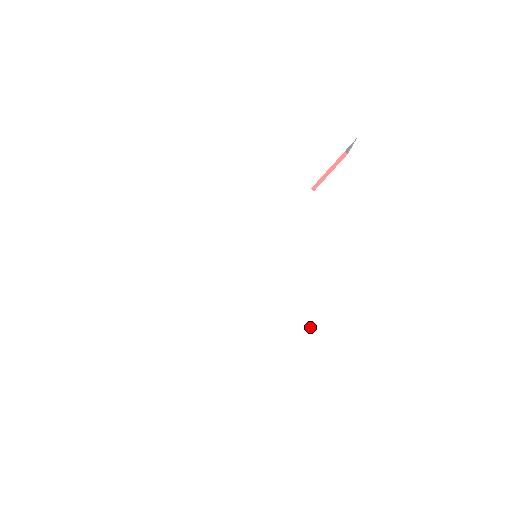
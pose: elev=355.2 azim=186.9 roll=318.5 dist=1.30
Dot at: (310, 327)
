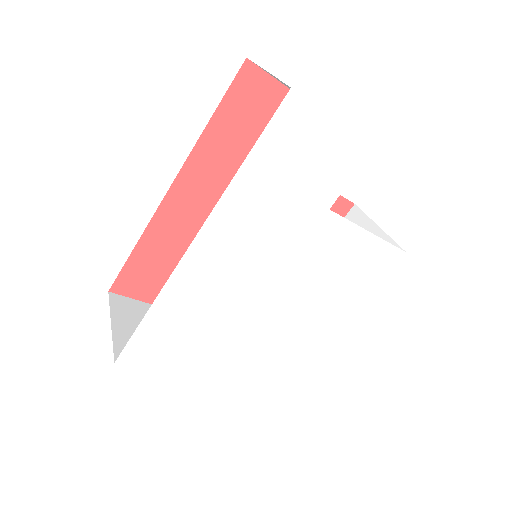
Dot at: (332, 316)
